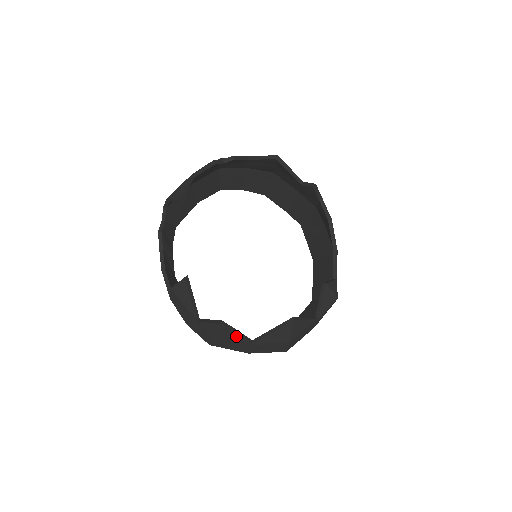
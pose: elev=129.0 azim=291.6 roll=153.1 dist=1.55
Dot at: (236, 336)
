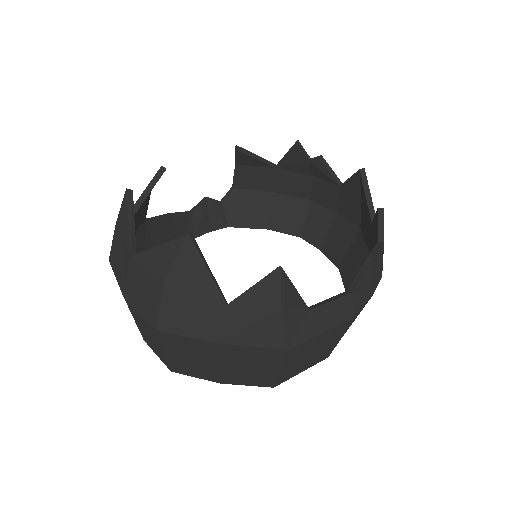
Dot at: (127, 228)
